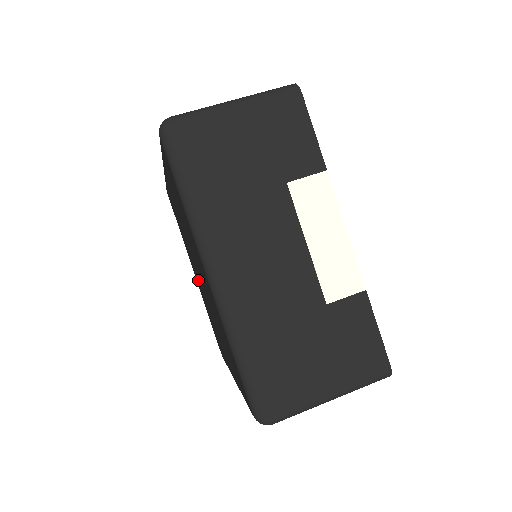
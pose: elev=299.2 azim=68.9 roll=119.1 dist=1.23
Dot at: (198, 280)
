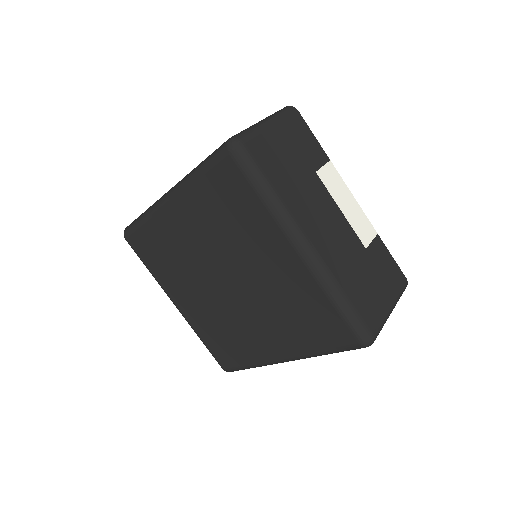
Dot at: (202, 300)
